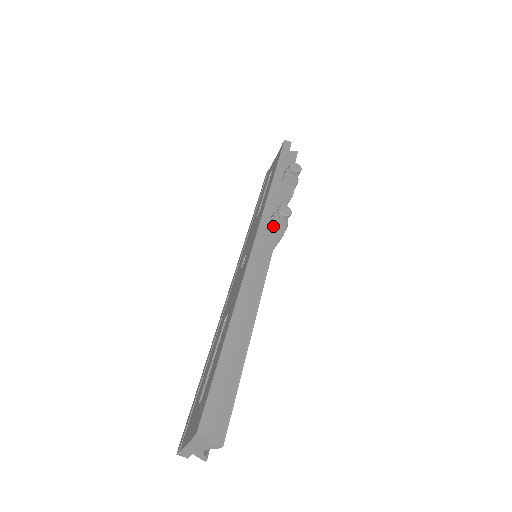
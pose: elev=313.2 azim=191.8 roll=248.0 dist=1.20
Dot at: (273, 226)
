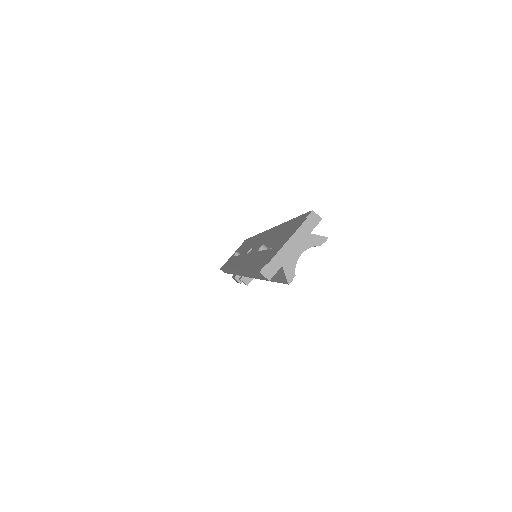
Dot at: occluded
